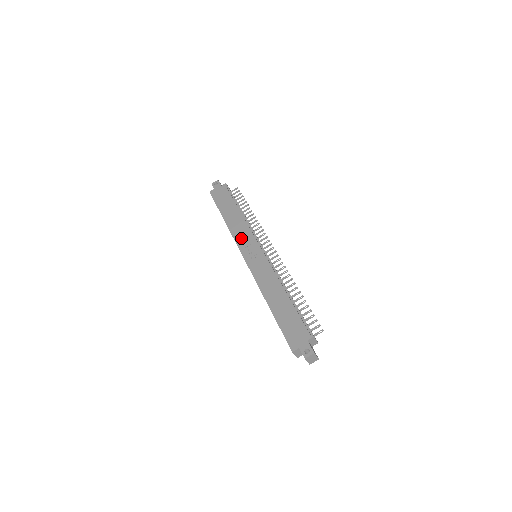
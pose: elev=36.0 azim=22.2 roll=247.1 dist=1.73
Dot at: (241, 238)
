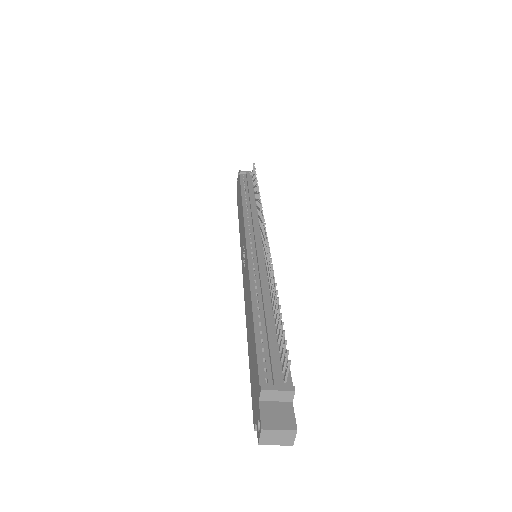
Dot at: (241, 241)
